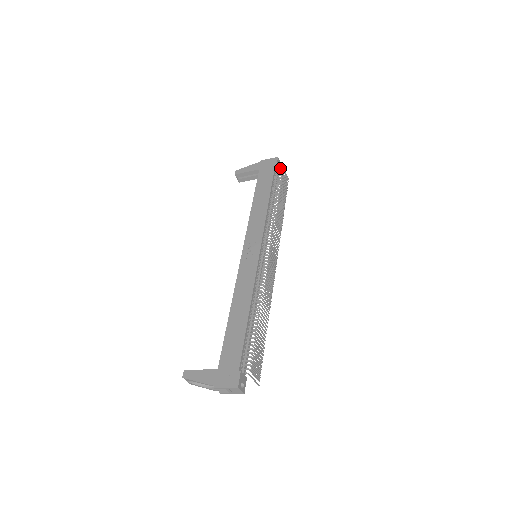
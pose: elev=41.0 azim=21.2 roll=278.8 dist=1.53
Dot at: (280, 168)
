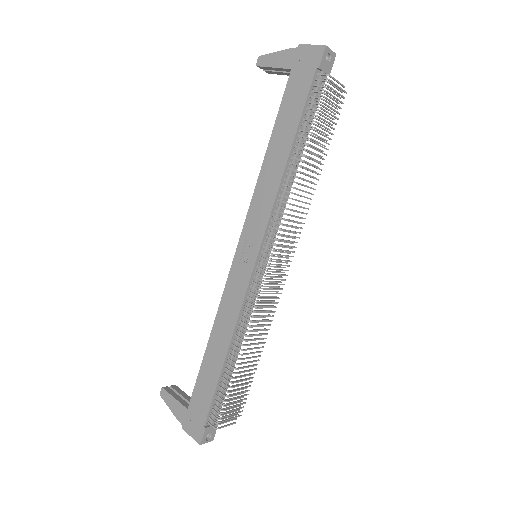
Dot at: (330, 65)
